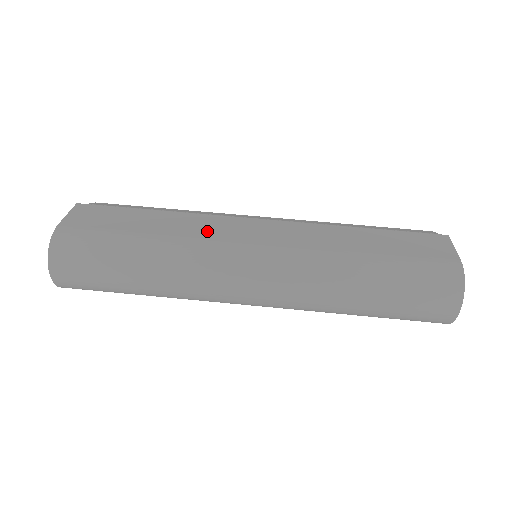
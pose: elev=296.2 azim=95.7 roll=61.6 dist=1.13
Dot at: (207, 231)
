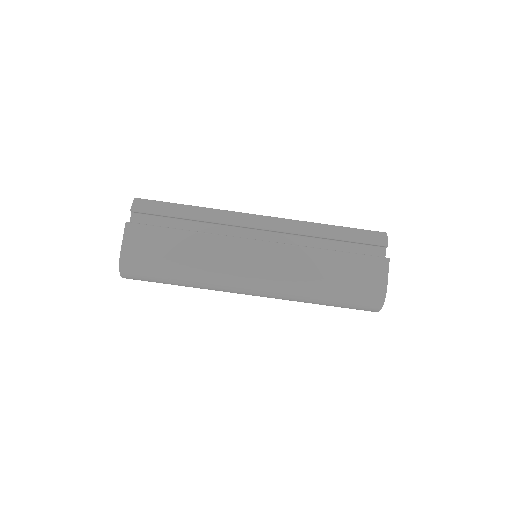
Dot at: (222, 258)
